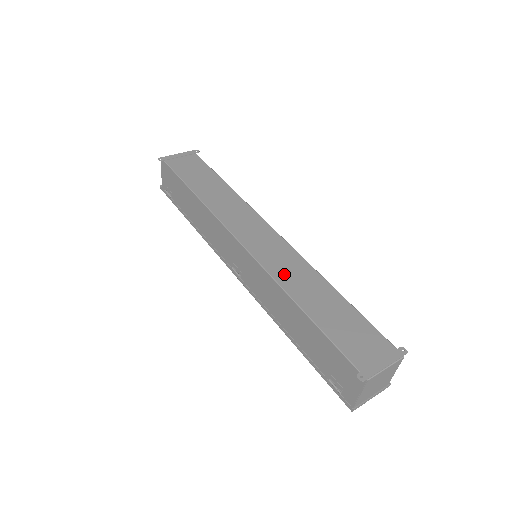
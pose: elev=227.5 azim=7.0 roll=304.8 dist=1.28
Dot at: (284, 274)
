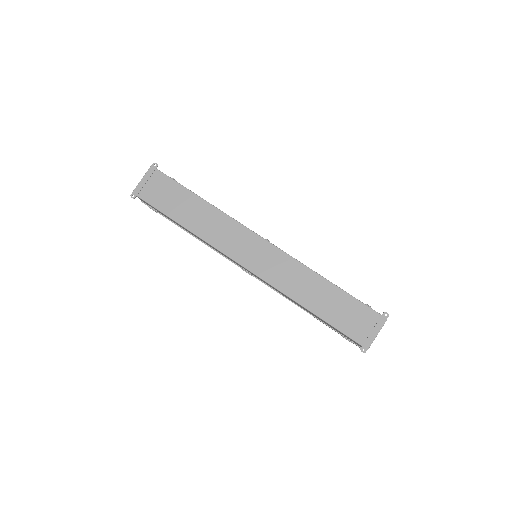
Dot at: (287, 284)
